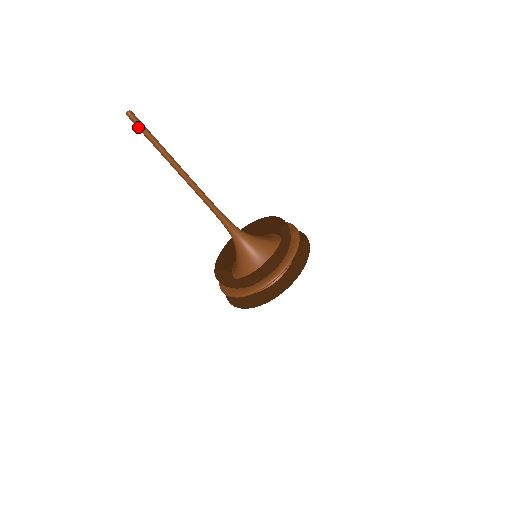
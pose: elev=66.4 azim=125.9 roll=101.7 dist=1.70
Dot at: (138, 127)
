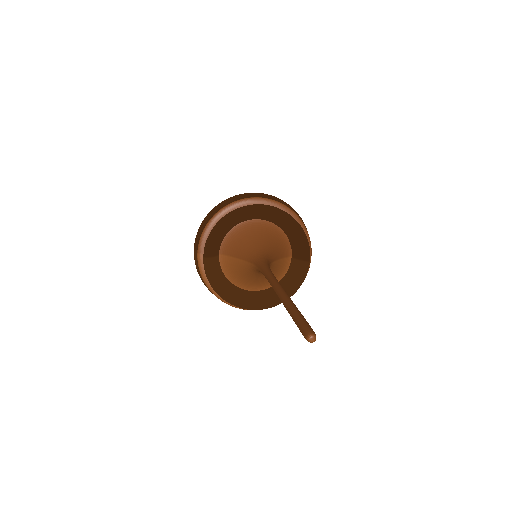
Dot at: occluded
